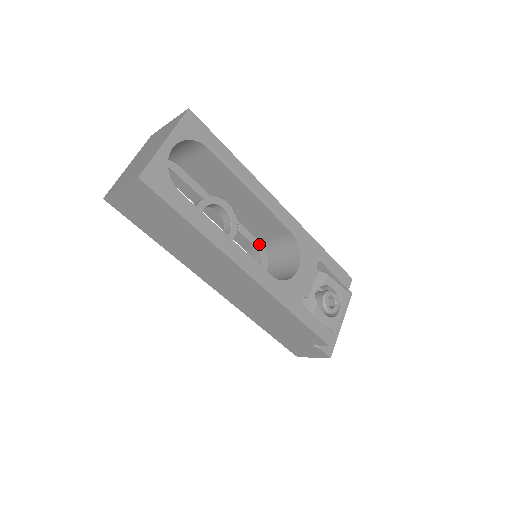
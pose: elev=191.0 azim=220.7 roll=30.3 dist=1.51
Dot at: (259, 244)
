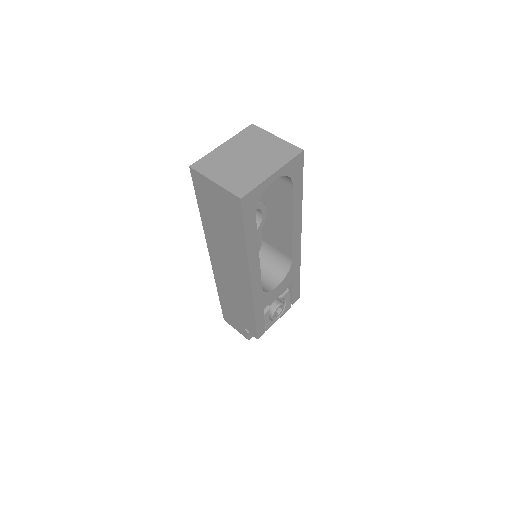
Dot at: (261, 242)
